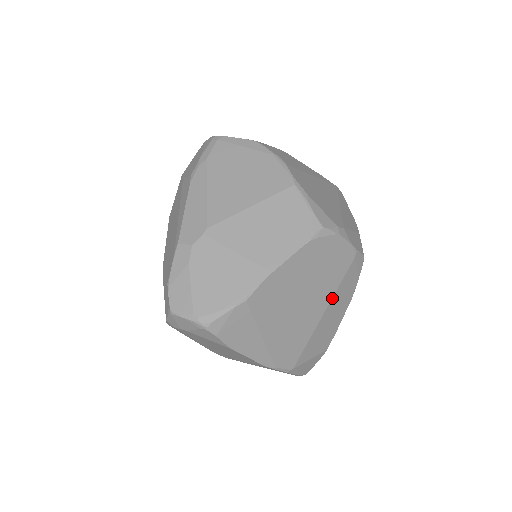
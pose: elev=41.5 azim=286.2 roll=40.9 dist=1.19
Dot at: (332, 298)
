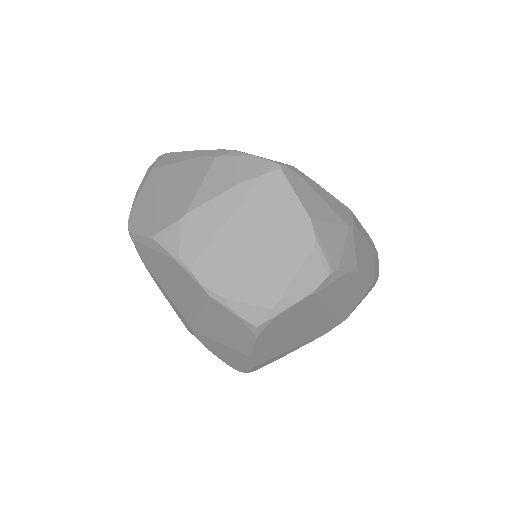
Dot at: (329, 303)
